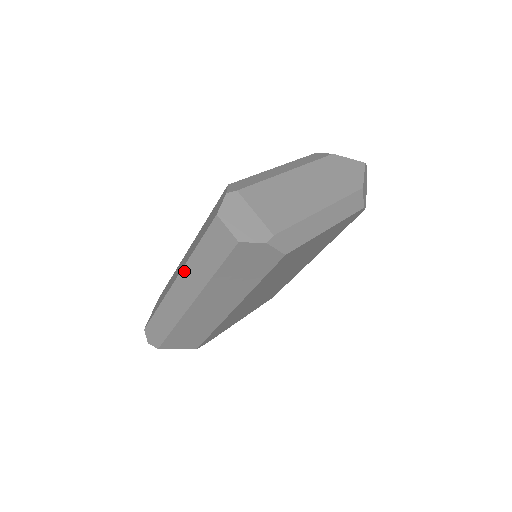
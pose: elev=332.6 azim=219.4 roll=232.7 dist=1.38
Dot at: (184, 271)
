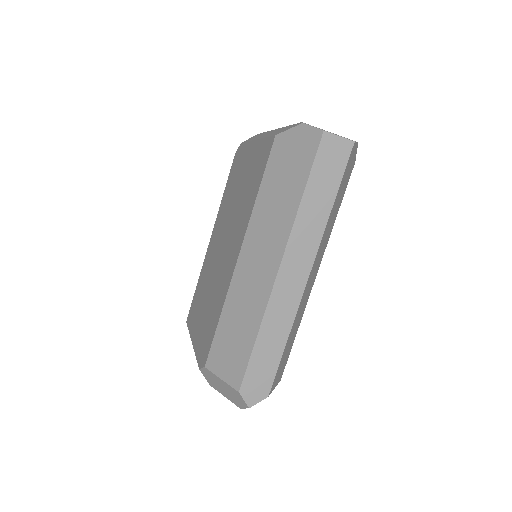
Dot at: (293, 236)
